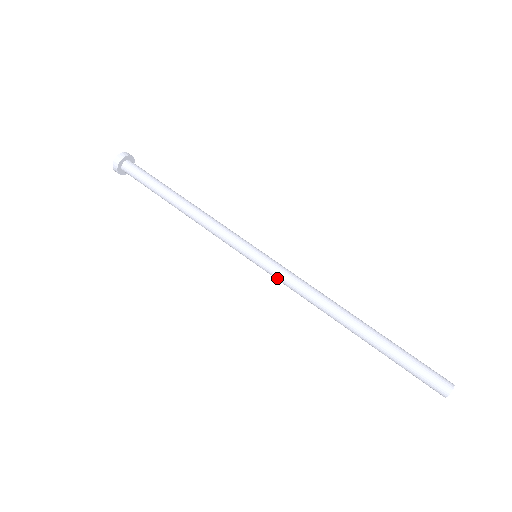
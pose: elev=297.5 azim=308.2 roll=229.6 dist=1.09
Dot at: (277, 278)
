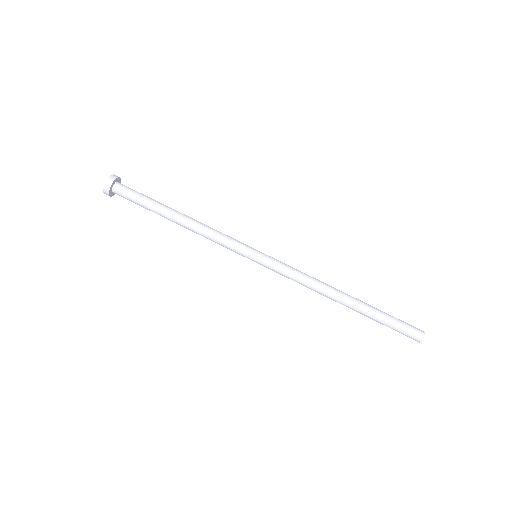
Dot at: (280, 270)
